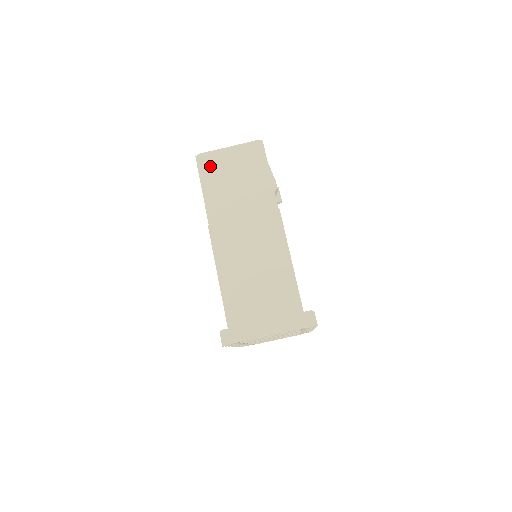
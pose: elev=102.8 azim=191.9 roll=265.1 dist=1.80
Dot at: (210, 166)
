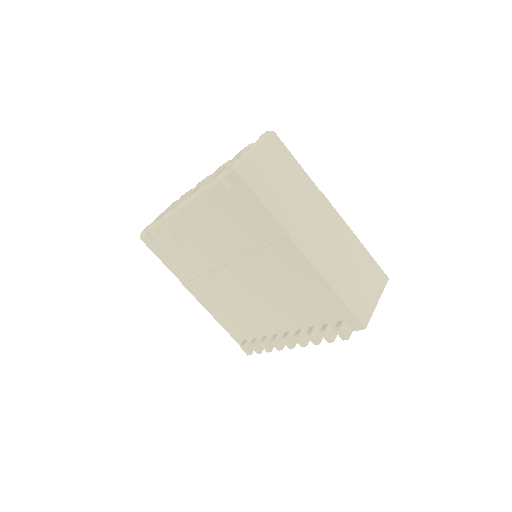
Dot at: (253, 175)
